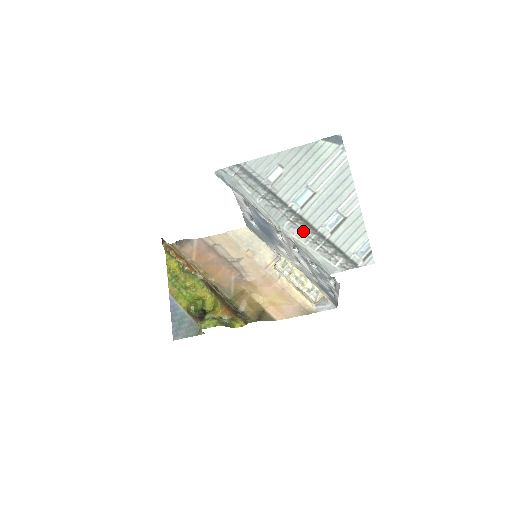
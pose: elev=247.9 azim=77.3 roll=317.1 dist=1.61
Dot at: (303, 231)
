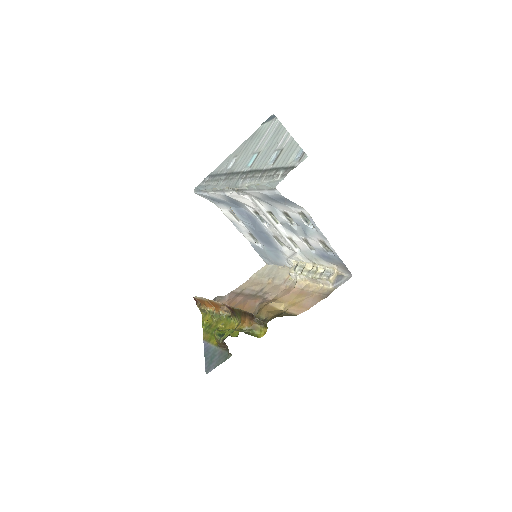
Dot at: (252, 177)
